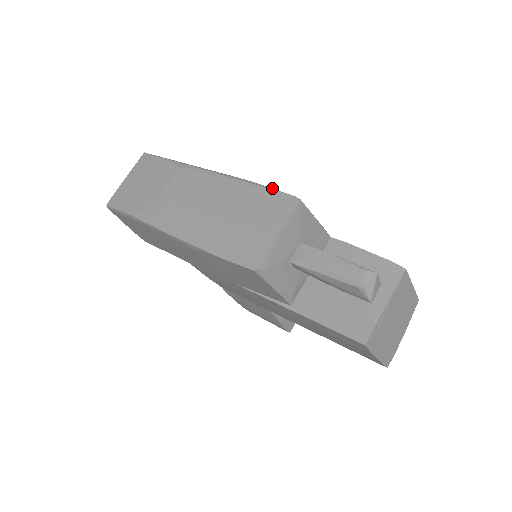
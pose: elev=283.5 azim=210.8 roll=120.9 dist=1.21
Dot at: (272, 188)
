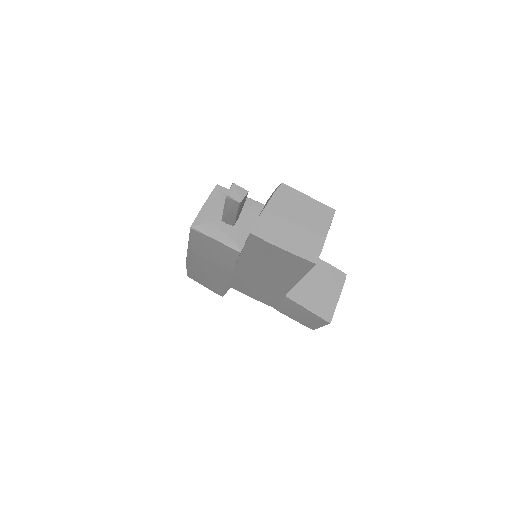
Dot at: occluded
